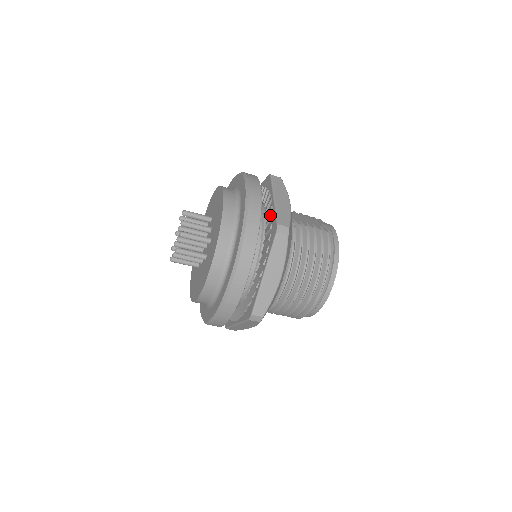
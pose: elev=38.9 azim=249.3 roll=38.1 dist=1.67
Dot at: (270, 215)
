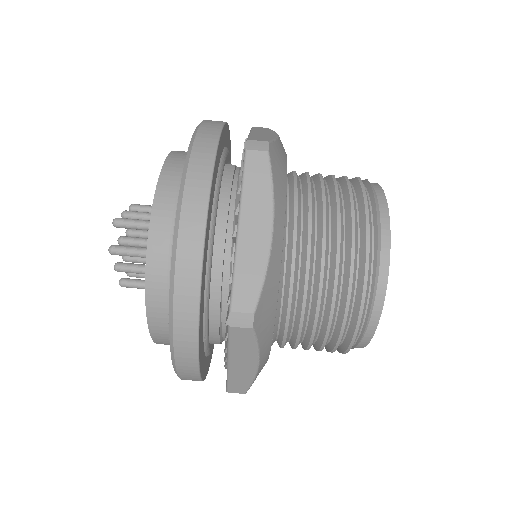
Dot at: occluded
